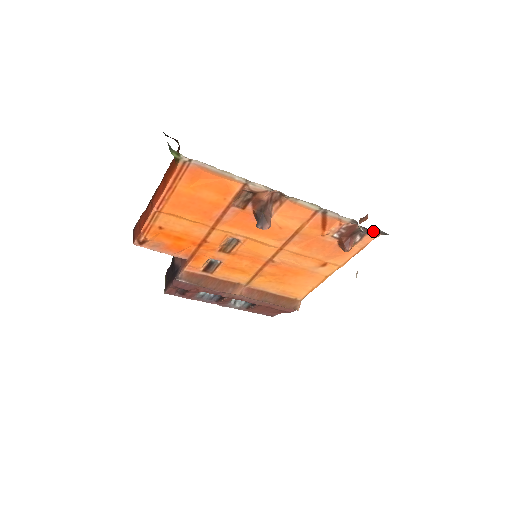
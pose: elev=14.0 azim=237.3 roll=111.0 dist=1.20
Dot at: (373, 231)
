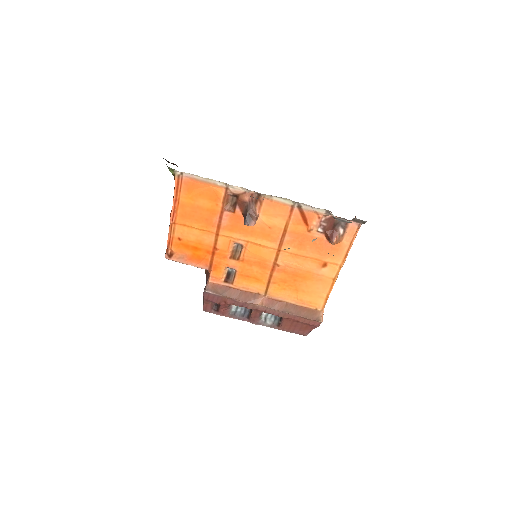
Dot at: (352, 221)
